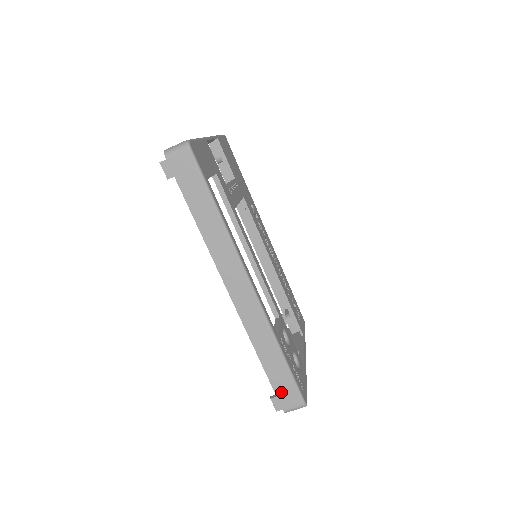
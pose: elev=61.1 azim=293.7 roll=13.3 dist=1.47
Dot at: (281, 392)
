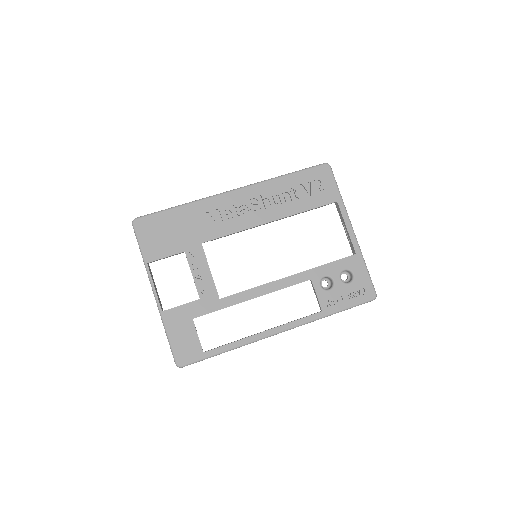
Dot at: occluded
